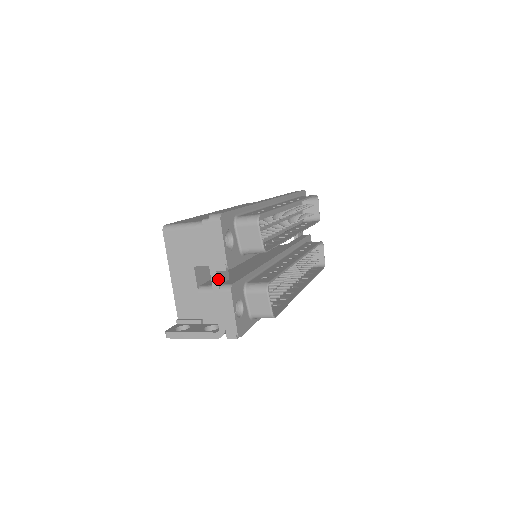
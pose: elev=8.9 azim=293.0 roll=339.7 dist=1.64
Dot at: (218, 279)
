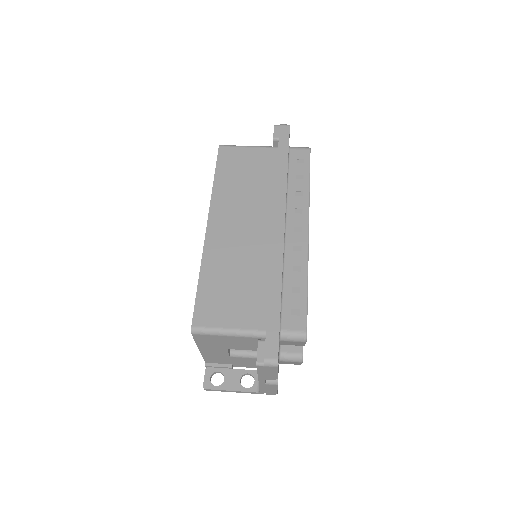
Dot at: (265, 380)
